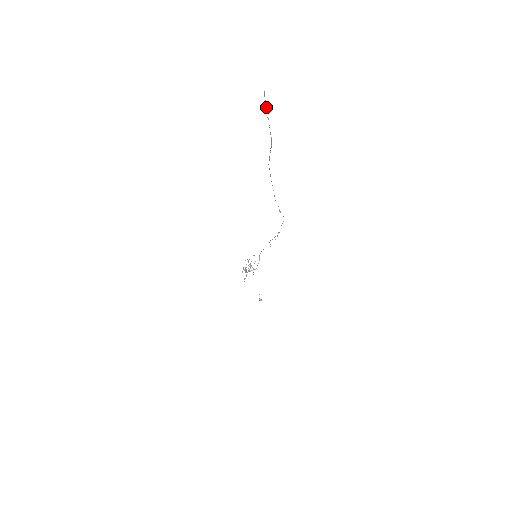
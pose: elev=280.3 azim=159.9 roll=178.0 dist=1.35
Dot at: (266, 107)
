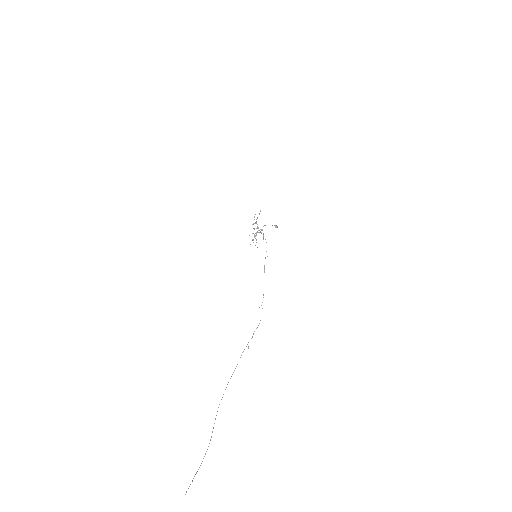
Dot at: (192, 481)
